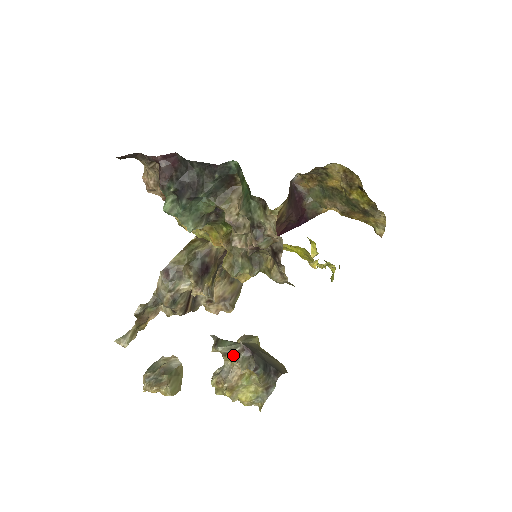
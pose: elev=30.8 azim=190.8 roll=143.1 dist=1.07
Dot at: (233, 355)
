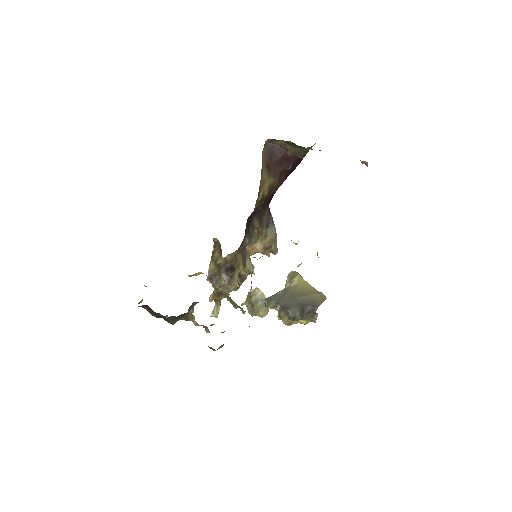
Dot at: (278, 311)
